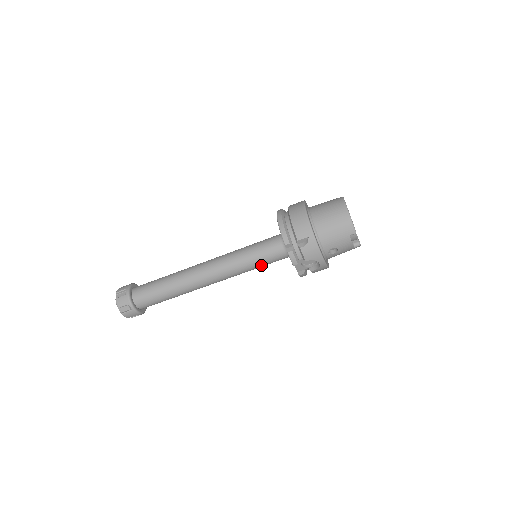
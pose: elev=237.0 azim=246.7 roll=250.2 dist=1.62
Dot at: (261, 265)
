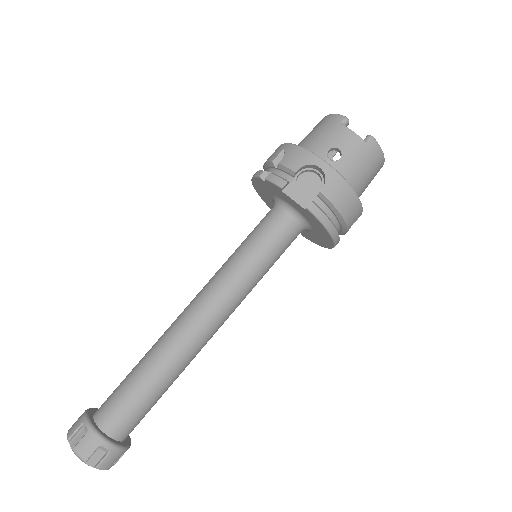
Dot at: (261, 251)
